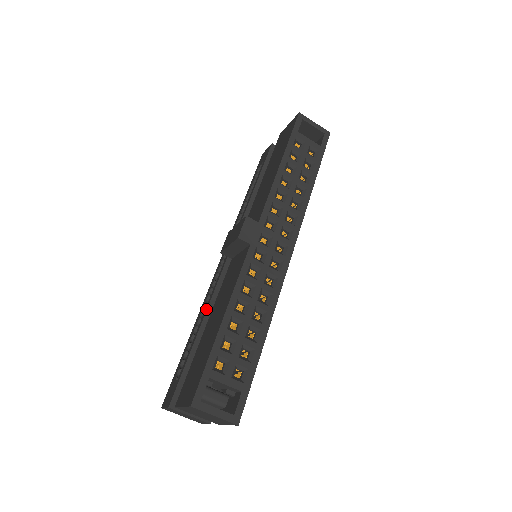
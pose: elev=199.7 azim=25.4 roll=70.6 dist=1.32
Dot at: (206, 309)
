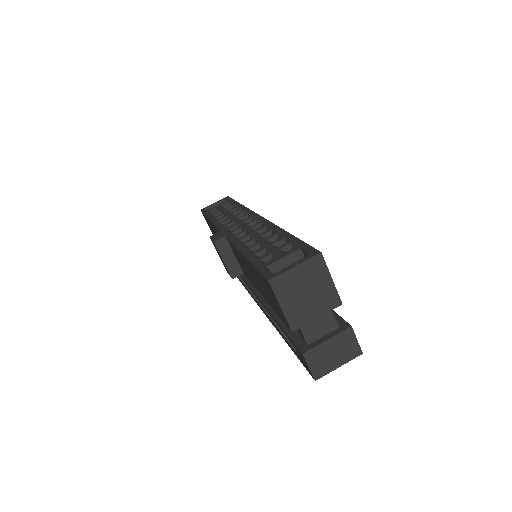
Dot at: (265, 308)
